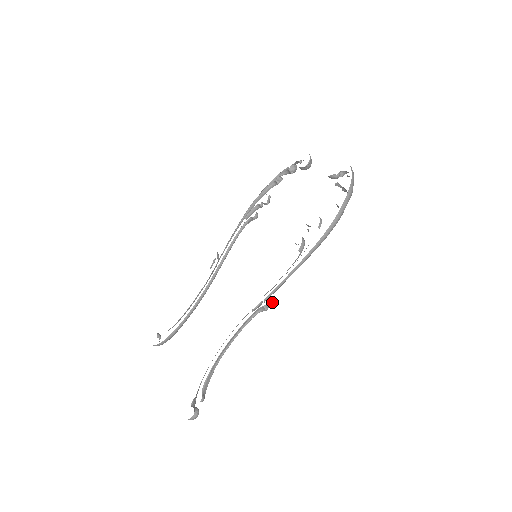
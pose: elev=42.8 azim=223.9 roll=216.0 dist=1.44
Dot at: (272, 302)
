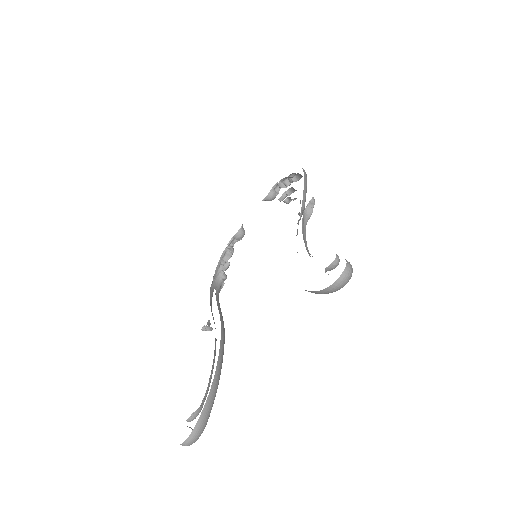
Dot at: occluded
